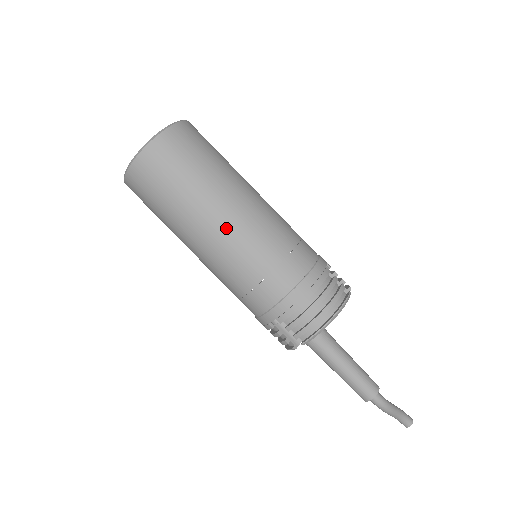
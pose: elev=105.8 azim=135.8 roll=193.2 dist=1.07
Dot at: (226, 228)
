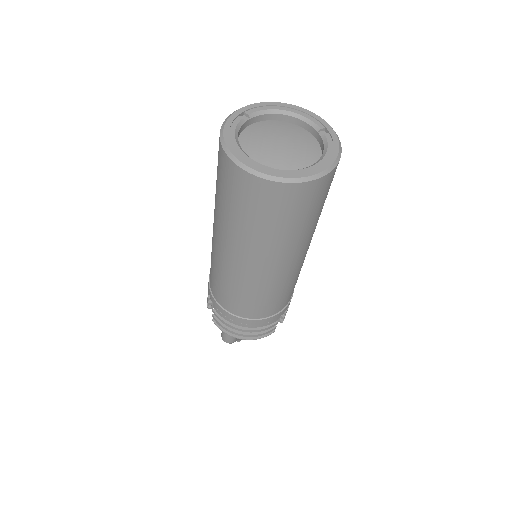
Dot at: (242, 267)
